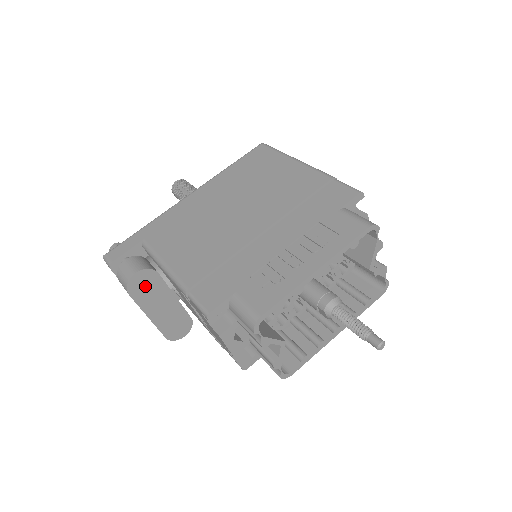
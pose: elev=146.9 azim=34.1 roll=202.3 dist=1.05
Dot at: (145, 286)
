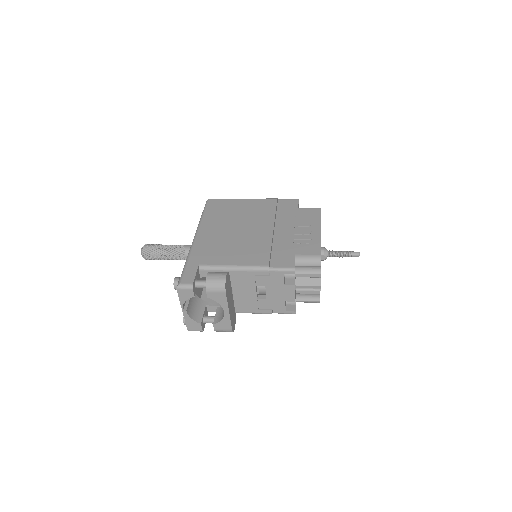
Dot at: (228, 286)
